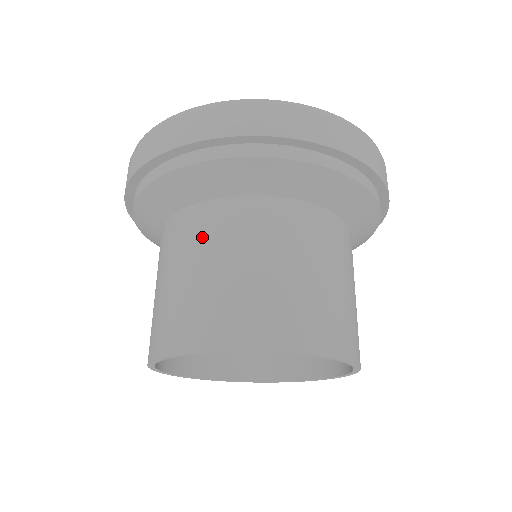
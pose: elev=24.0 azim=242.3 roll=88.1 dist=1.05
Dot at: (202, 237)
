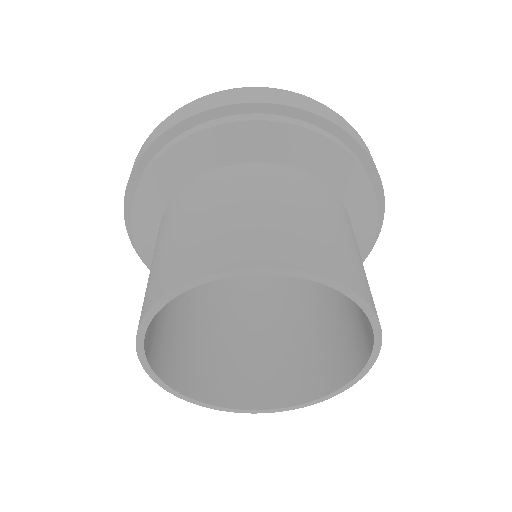
Dot at: occluded
